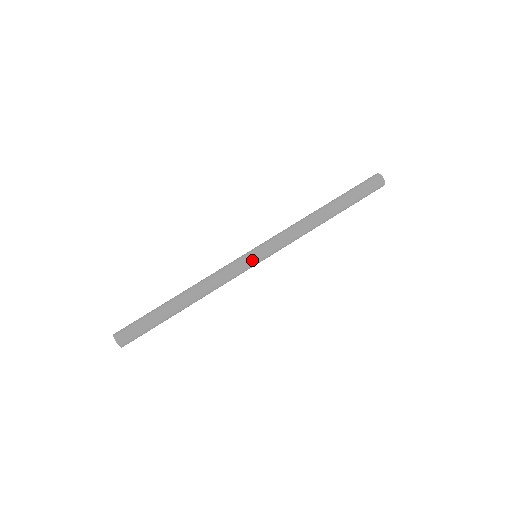
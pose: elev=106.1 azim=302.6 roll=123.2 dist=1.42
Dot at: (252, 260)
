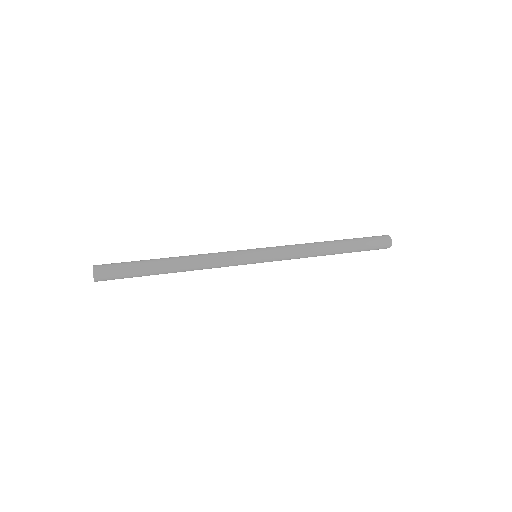
Dot at: (251, 252)
